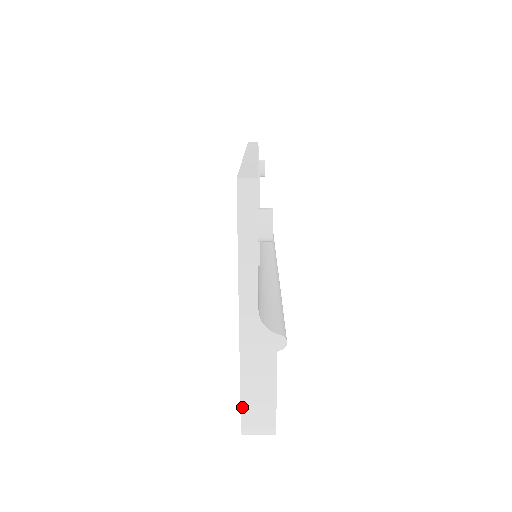
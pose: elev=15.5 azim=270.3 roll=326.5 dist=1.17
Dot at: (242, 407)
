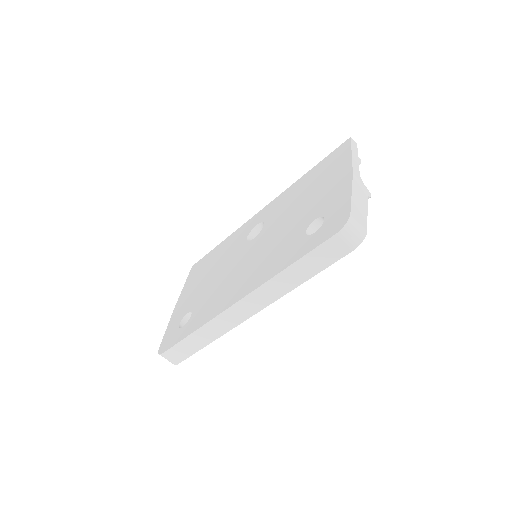
Dot at: (352, 204)
